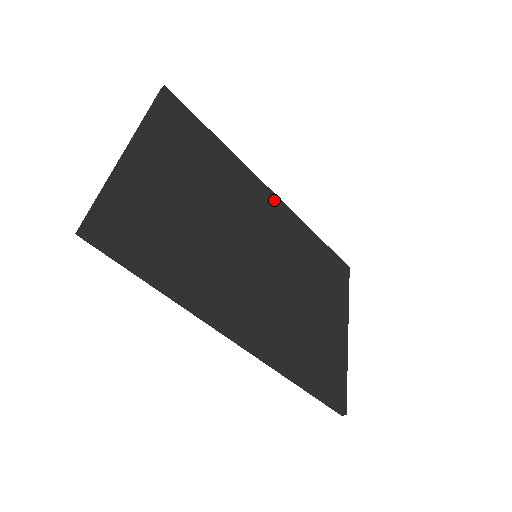
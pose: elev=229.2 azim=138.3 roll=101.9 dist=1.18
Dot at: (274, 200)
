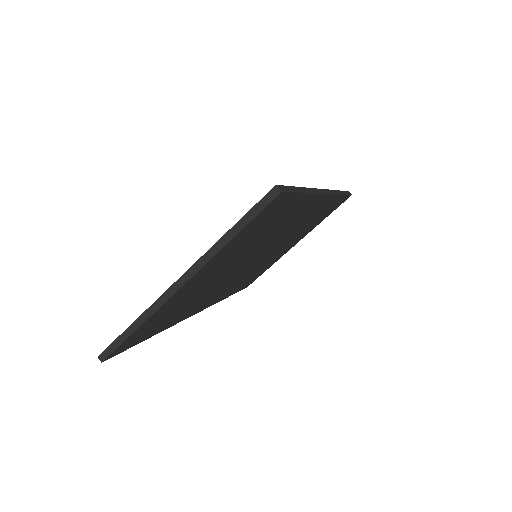
Dot at: occluded
